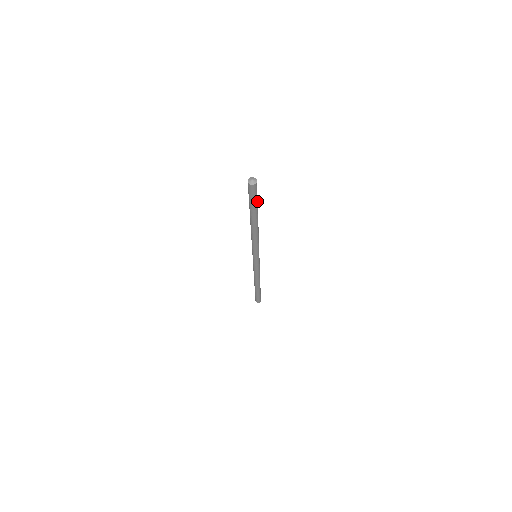
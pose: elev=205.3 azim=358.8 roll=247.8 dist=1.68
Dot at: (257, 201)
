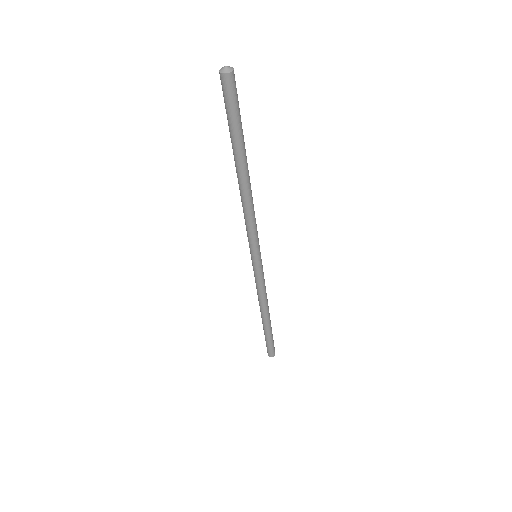
Dot at: (237, 124)
